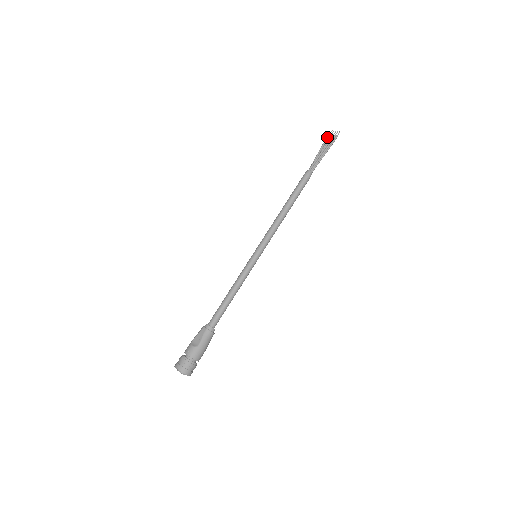
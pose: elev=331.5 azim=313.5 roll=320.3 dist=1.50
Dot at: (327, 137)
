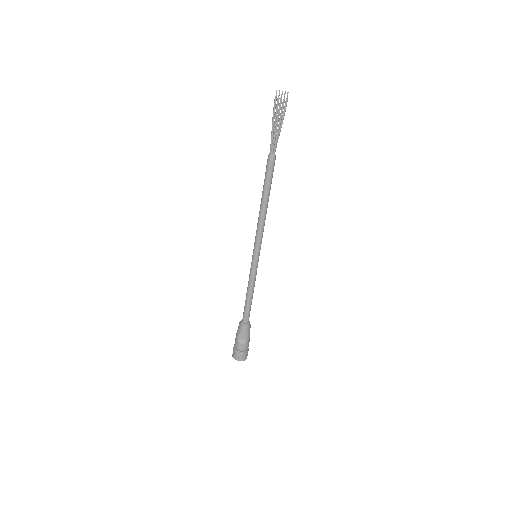
Dot at: (275, 103)
